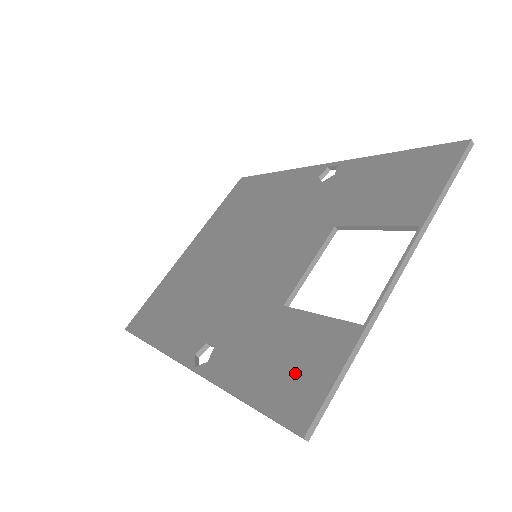
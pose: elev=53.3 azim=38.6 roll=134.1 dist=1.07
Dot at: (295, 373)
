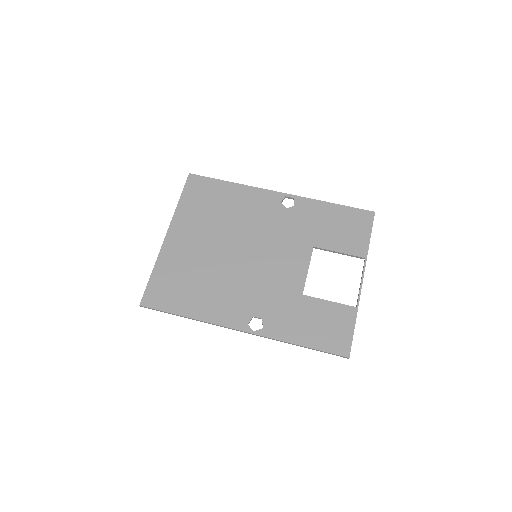
Dot at: (330, 331)
